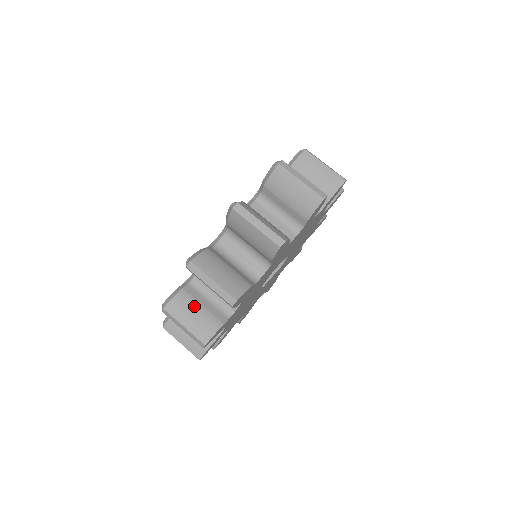
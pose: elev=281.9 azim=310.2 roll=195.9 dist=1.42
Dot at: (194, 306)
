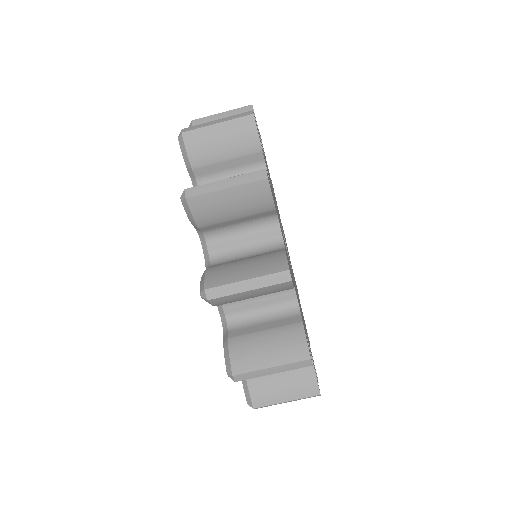
Dot at: (257, 339)
